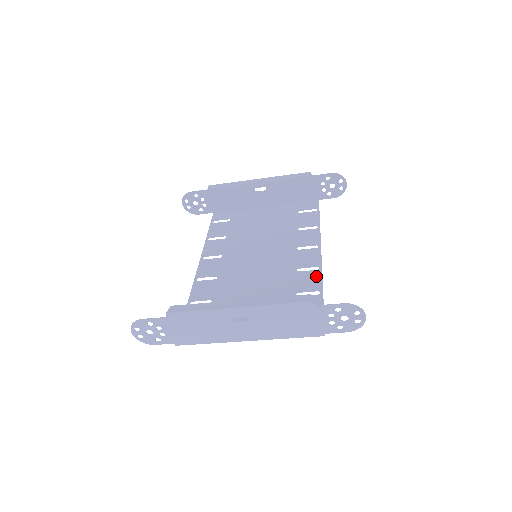
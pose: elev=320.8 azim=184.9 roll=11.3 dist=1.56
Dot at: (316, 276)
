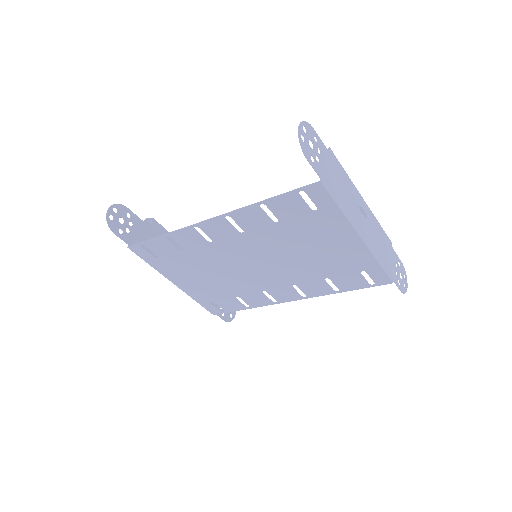
Dot at: (314, 293)
